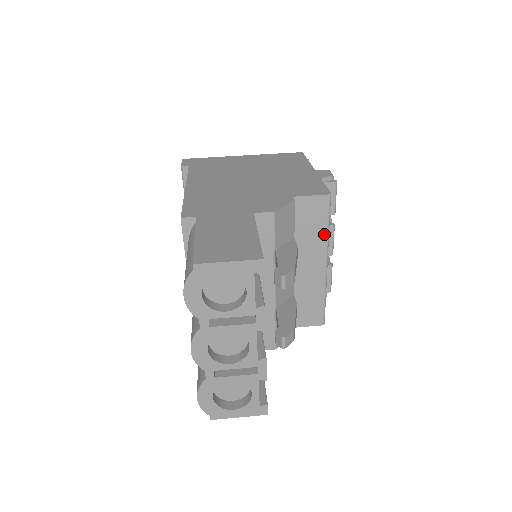
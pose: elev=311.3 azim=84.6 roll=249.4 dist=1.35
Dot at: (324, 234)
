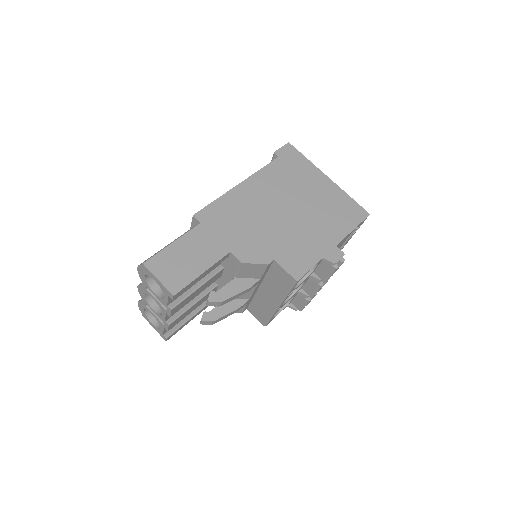
Dot at: (284, 293)
